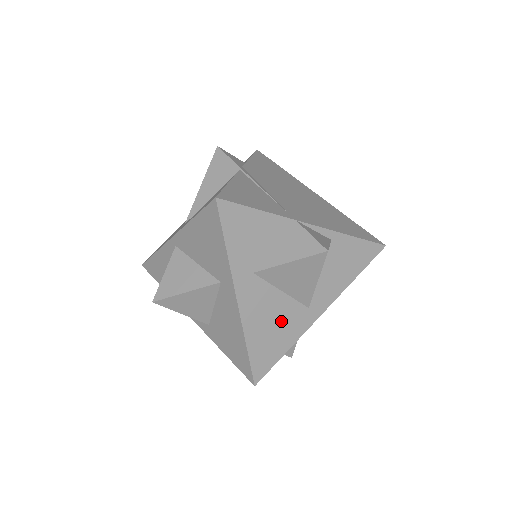
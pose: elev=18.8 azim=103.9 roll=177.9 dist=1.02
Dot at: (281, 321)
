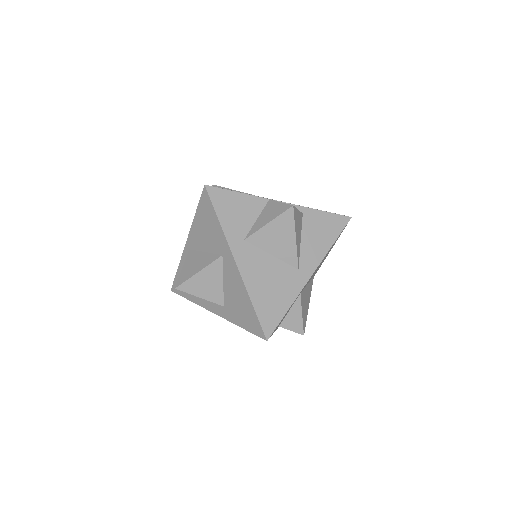
Dot at: (277, 281)
